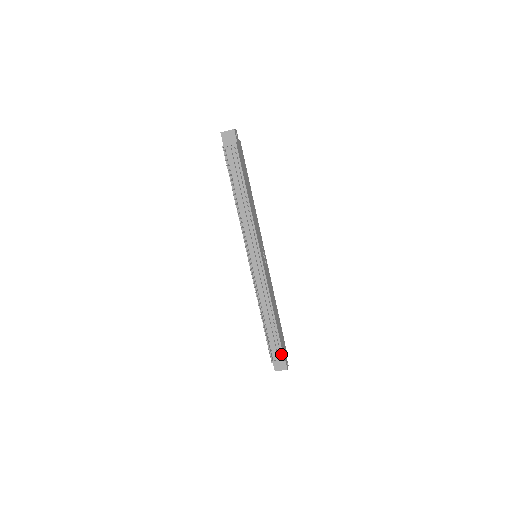
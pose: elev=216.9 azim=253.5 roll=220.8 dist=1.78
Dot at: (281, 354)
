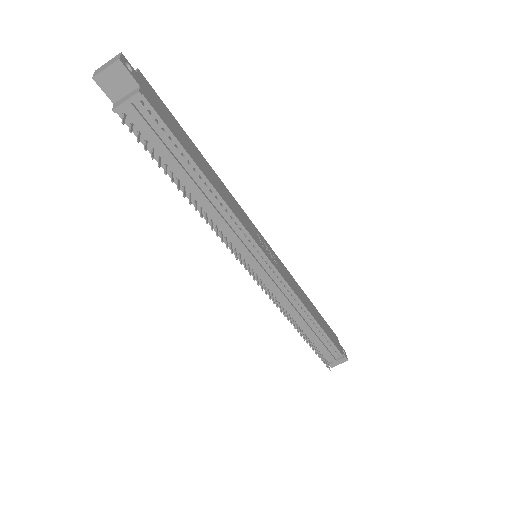
Dot at: (337, 353)
